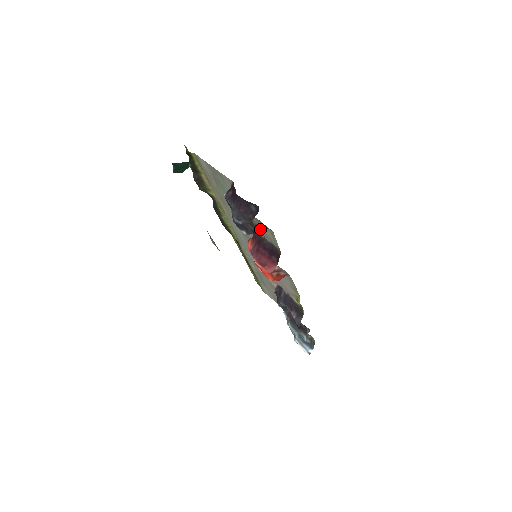
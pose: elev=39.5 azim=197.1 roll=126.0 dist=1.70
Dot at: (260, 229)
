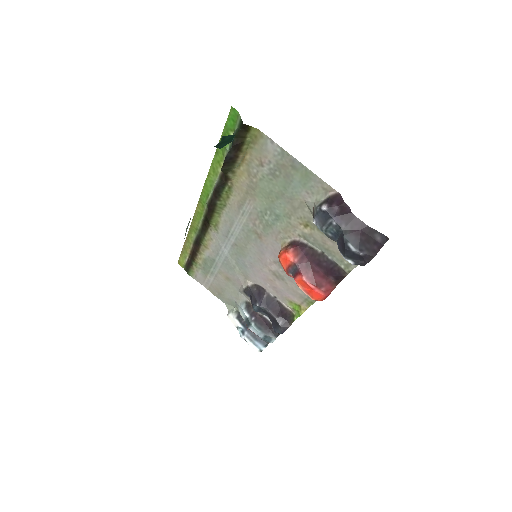
Dot at: occluded
